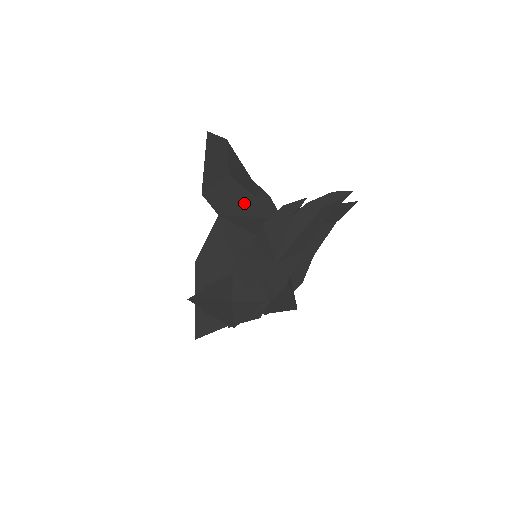
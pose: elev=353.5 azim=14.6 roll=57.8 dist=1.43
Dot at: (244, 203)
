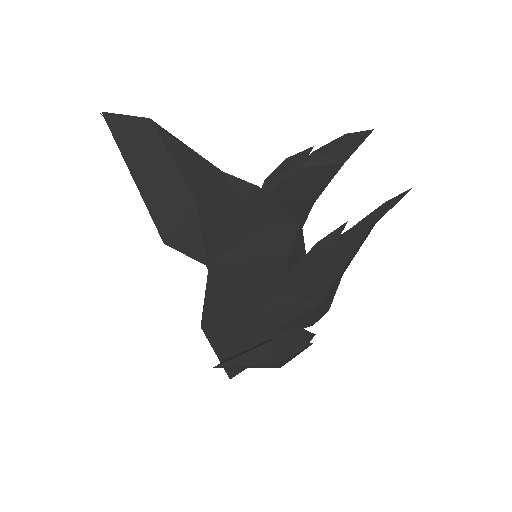
Dot at: (232, 224)
